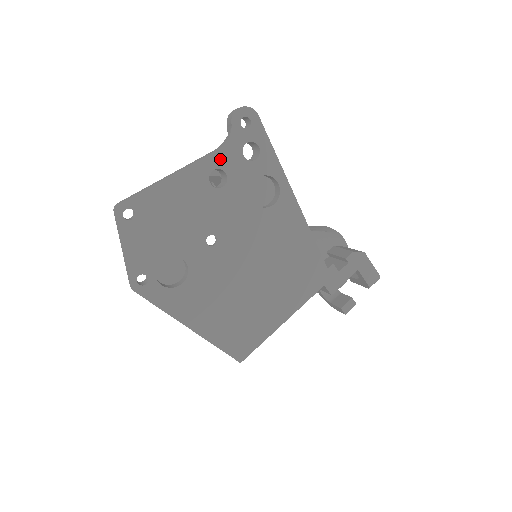
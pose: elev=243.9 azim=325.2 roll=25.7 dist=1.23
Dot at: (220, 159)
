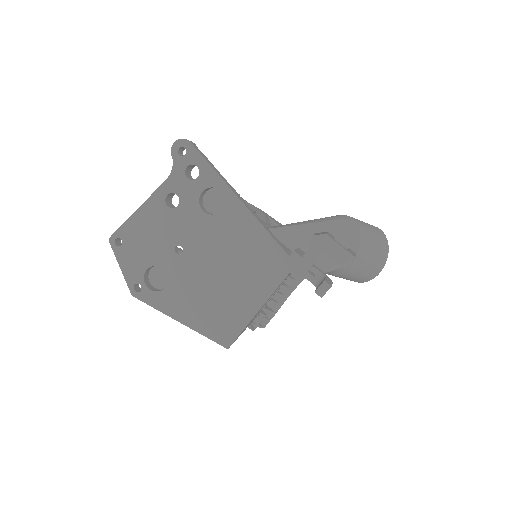
Dot at: (170, 185)
